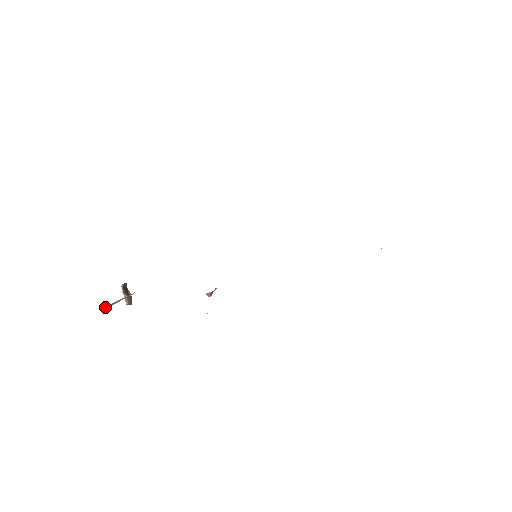
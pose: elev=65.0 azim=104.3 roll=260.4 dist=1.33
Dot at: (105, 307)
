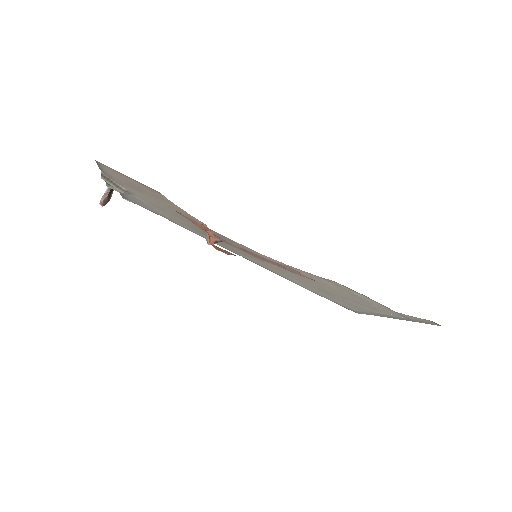
Dot at: (101, 171)
